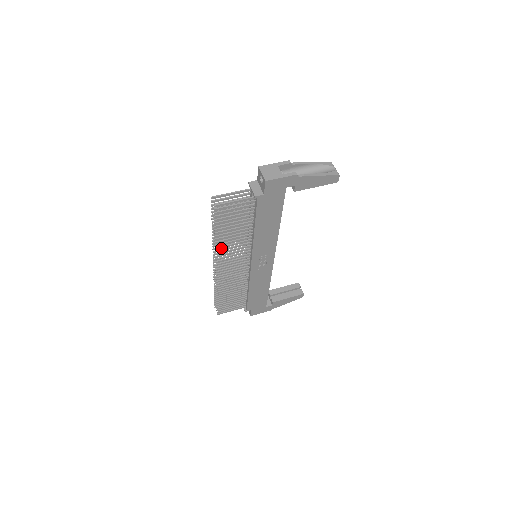
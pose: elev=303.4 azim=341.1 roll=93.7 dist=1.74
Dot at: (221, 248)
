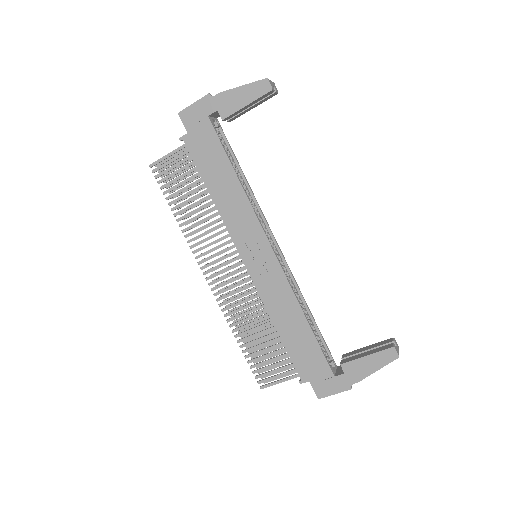
Dot at: occluded
